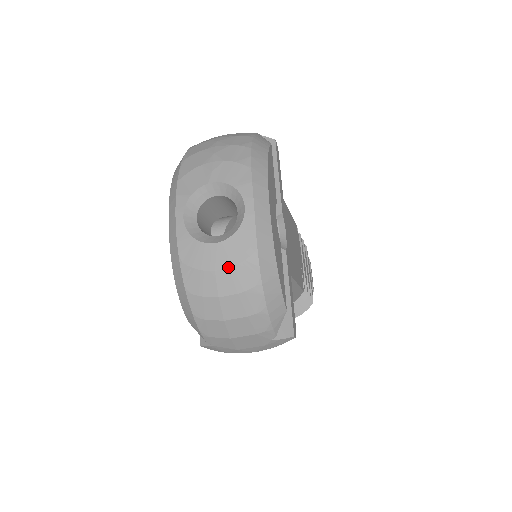
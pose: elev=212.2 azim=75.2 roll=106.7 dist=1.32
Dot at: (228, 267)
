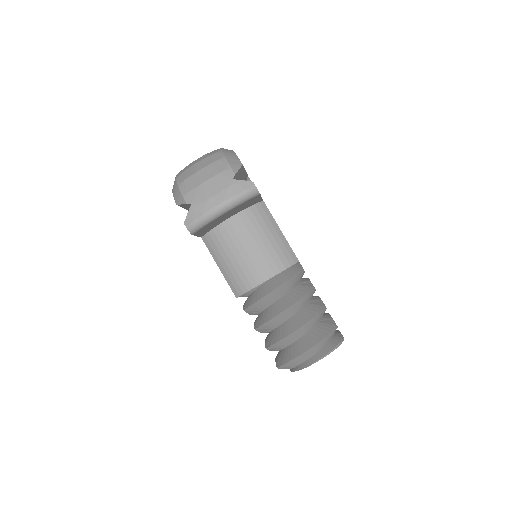
Dot at: (203, 156)
